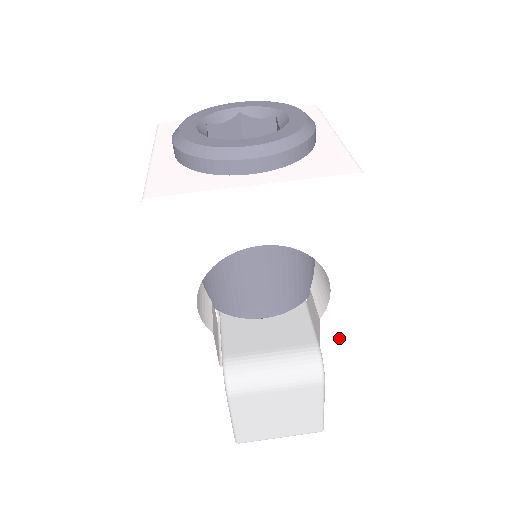
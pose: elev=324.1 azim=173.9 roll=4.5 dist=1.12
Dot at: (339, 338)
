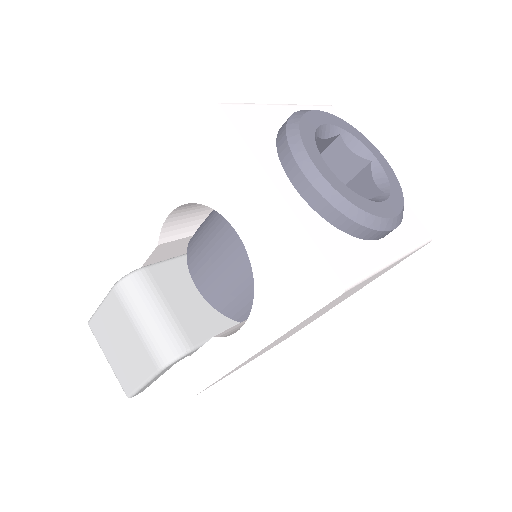
Dot at: (209, 367)
